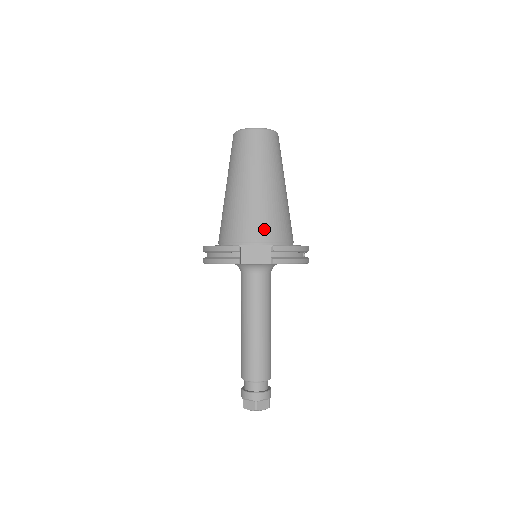
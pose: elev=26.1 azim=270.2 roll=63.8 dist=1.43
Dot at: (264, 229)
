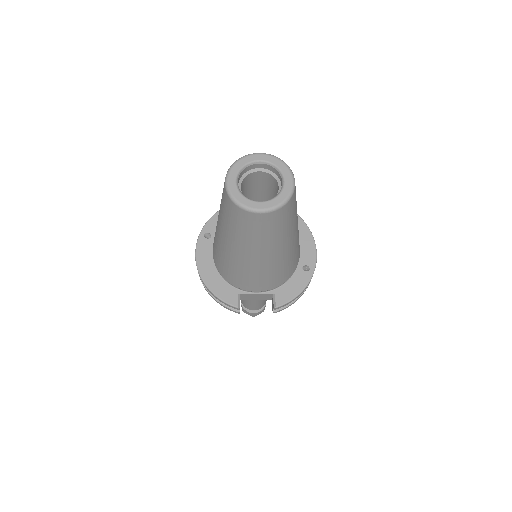
Dot at: (266, 284)
